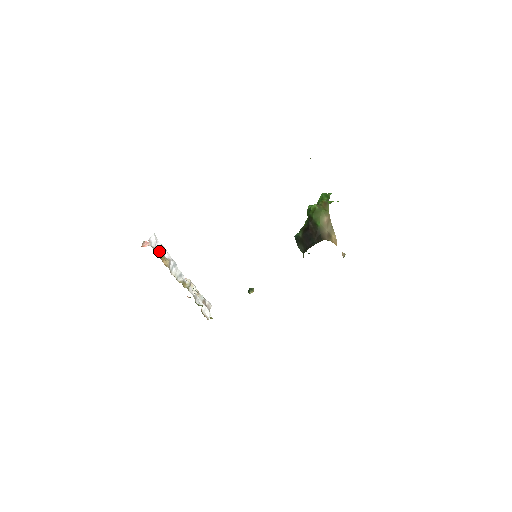
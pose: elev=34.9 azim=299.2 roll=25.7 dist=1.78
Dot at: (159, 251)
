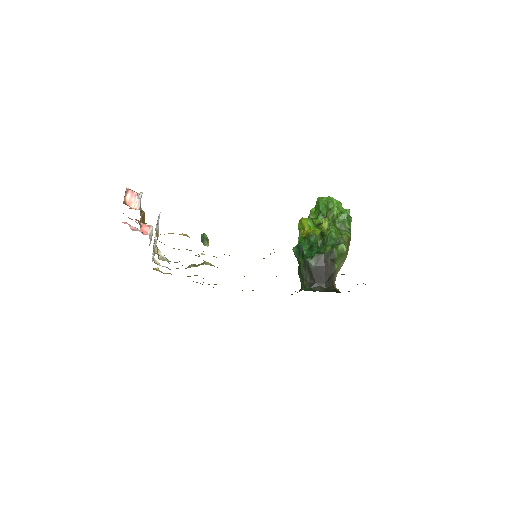
Dot at: occluded
